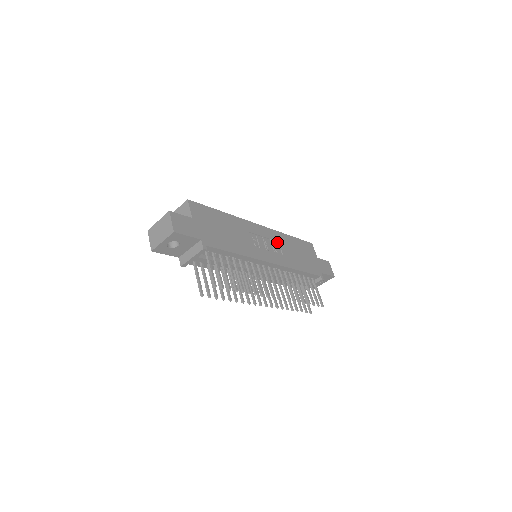
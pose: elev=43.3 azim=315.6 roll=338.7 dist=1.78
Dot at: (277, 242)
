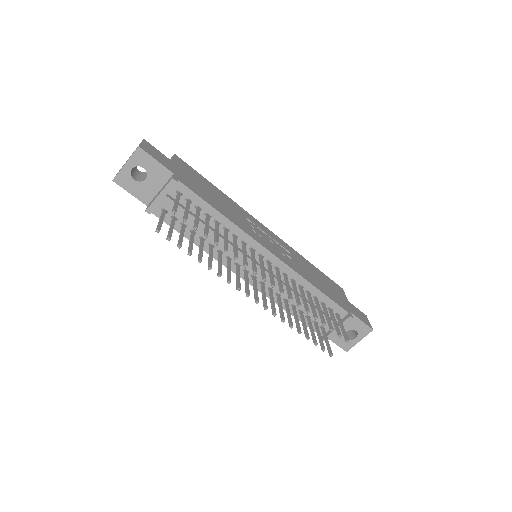
Dot at: (288, 252)
